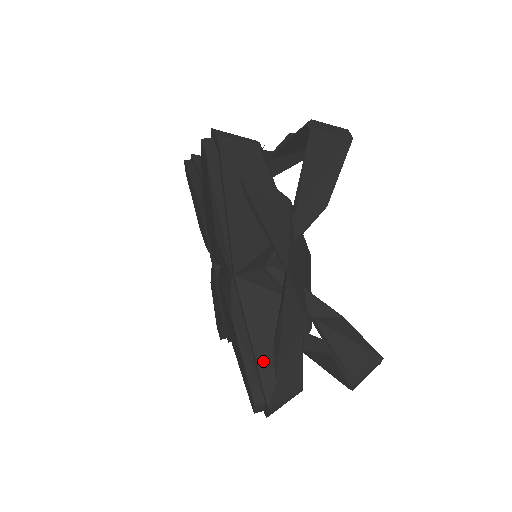
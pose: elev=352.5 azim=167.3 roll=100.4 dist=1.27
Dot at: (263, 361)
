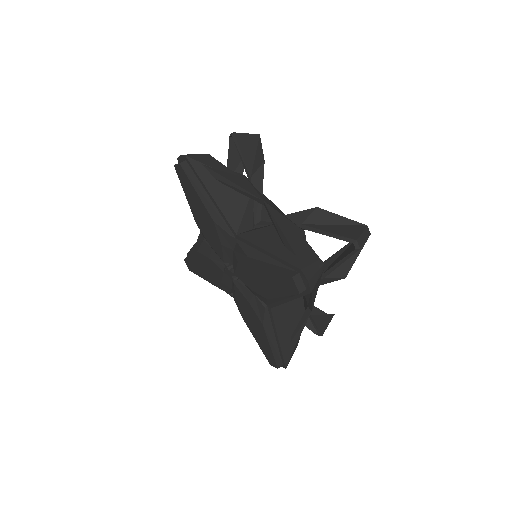
Dot at: (281, 254)
